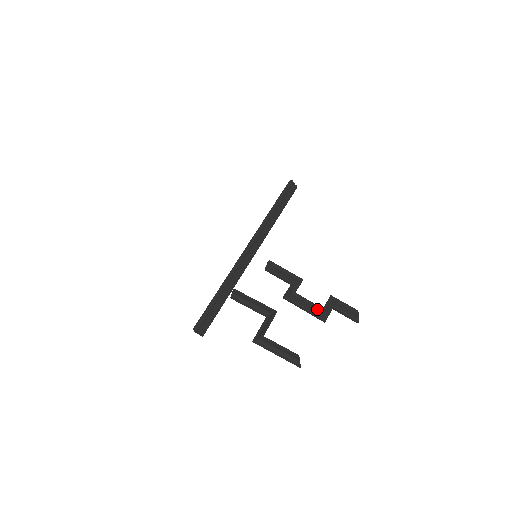
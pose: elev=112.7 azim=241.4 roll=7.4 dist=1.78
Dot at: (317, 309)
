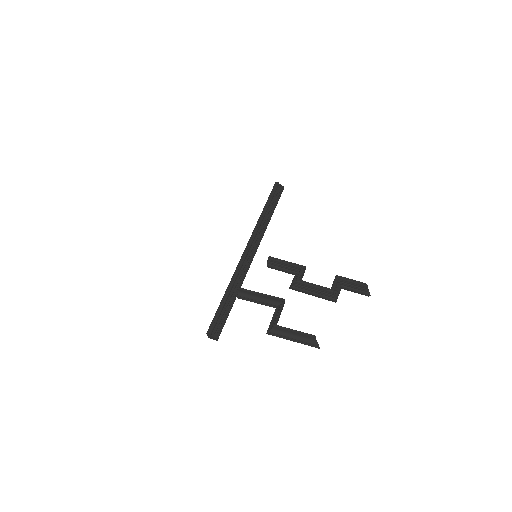
Dot at: (325, 290)
